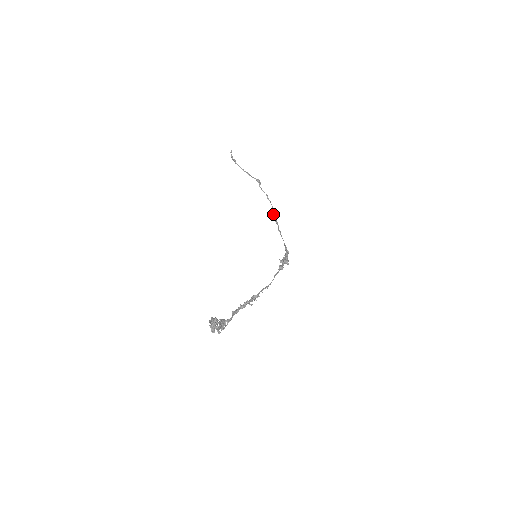
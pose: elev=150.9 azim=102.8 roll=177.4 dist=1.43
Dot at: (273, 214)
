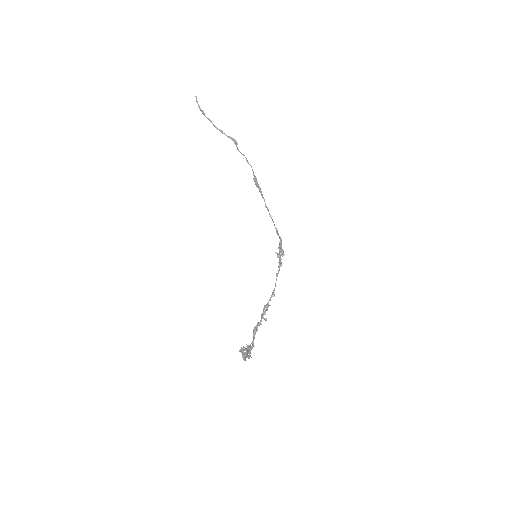
Dot at: (256, 182)
